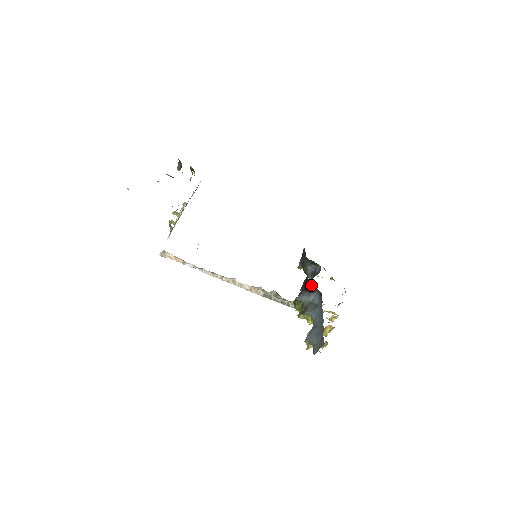
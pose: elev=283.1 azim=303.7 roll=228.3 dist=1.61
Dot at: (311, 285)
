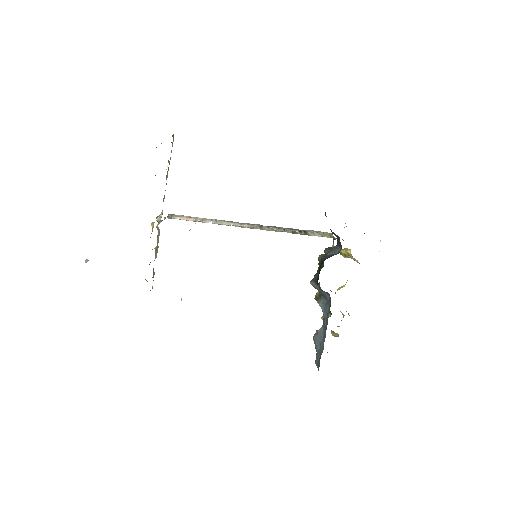
Dot at: occluded
